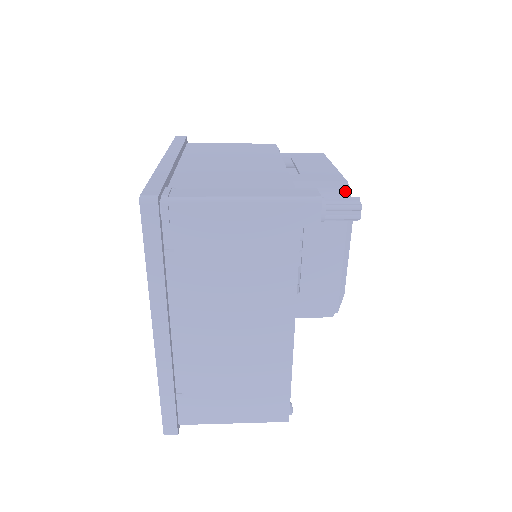
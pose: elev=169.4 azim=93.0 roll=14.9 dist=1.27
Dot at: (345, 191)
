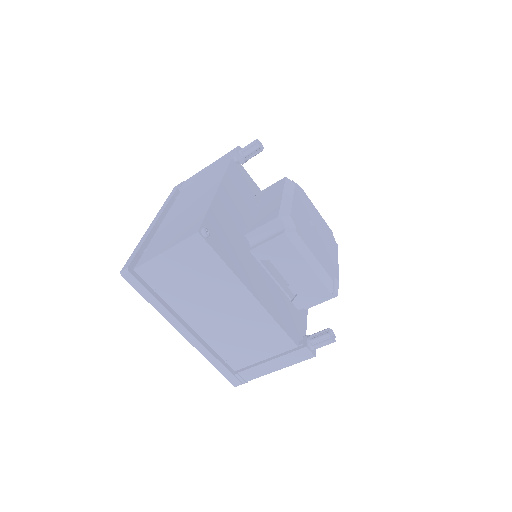
Dot at: occluded
